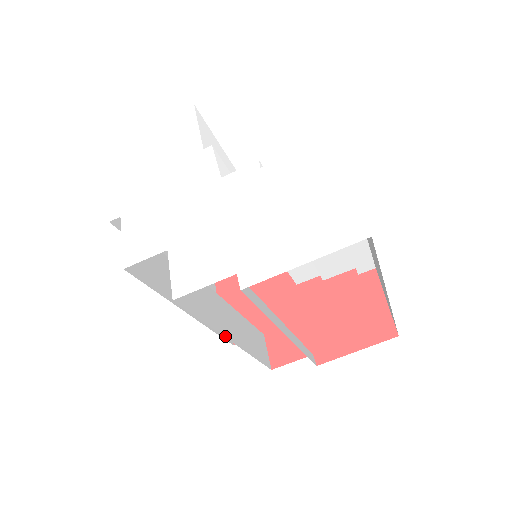
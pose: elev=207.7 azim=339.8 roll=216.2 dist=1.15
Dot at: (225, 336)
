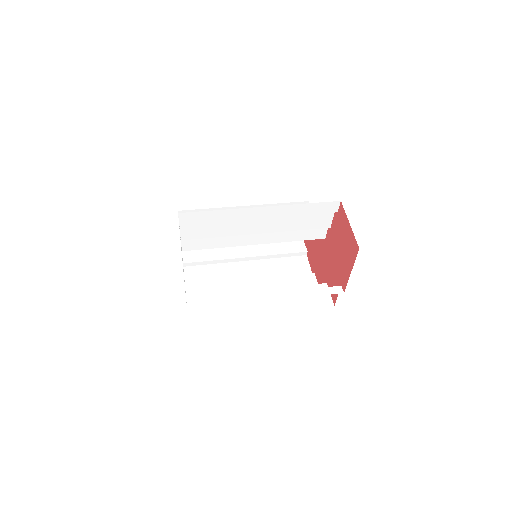
Dot at: occluded
